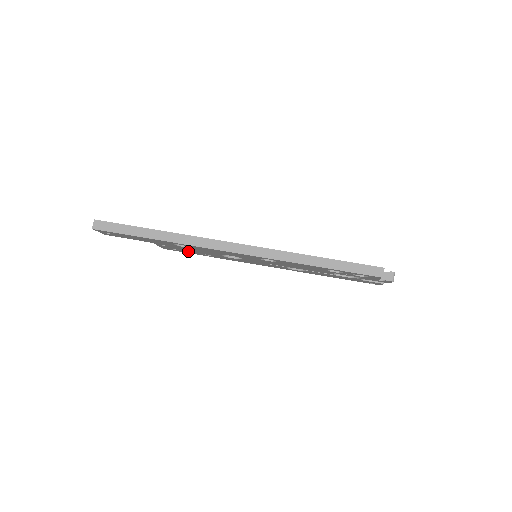
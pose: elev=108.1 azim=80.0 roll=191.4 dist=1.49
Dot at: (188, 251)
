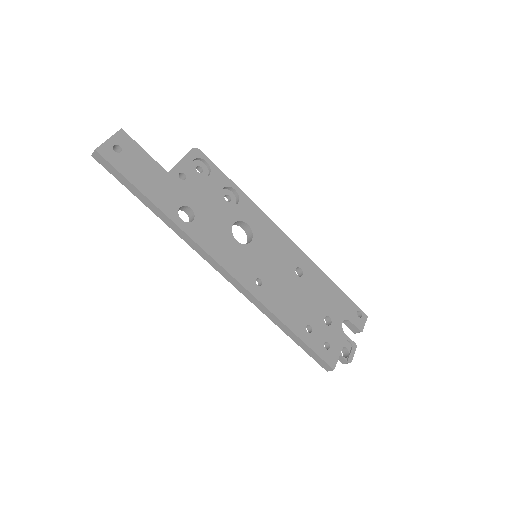
Dot at: occluded
